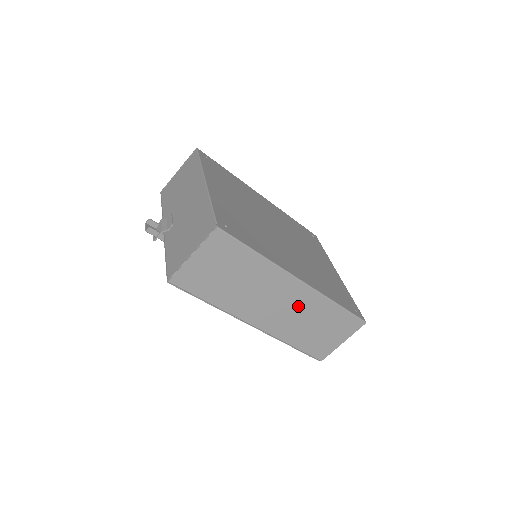
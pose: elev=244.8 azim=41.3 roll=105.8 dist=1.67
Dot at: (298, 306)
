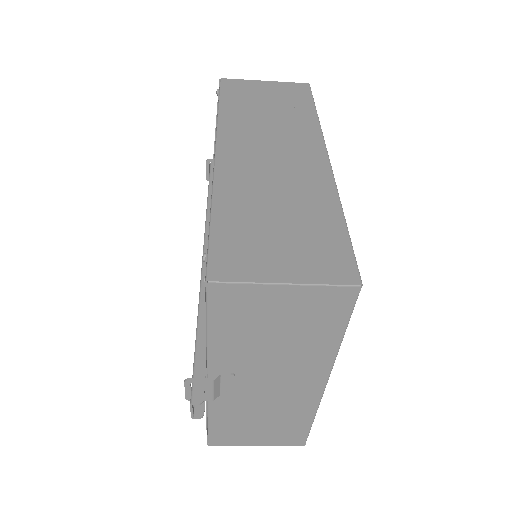
Dot at: occluded
